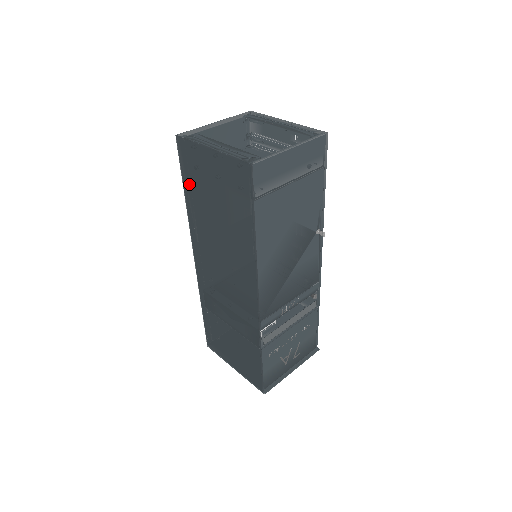
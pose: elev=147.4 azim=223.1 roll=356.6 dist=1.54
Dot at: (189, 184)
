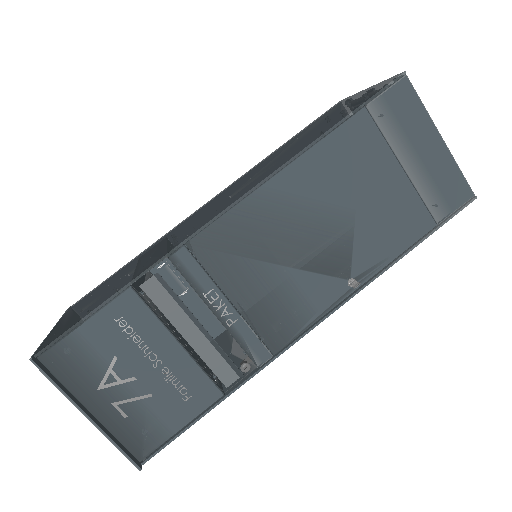
Dot at: occluded
